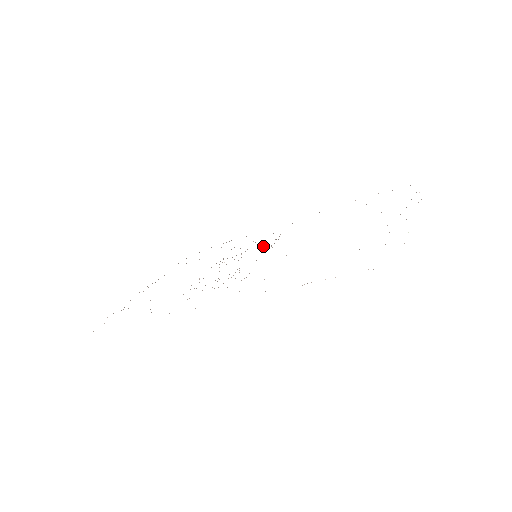
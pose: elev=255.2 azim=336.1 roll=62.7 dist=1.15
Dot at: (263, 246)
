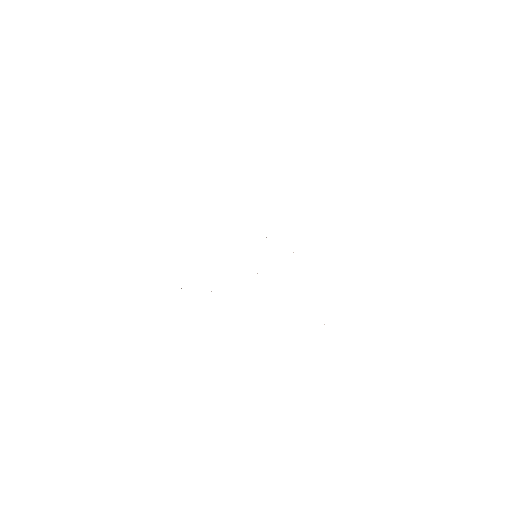
Dot at: occluded
